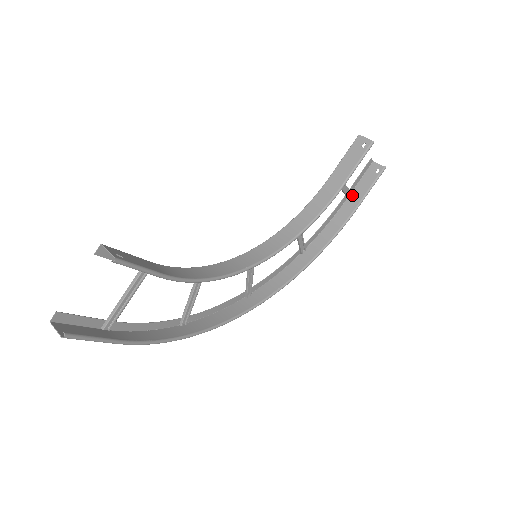
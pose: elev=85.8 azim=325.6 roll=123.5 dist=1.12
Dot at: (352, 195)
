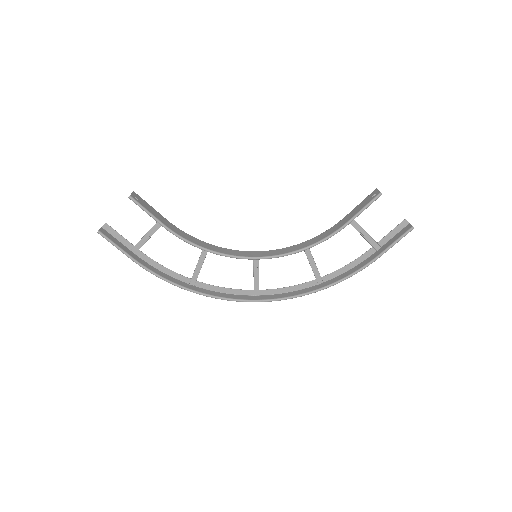
Dot at: (381, 249)
